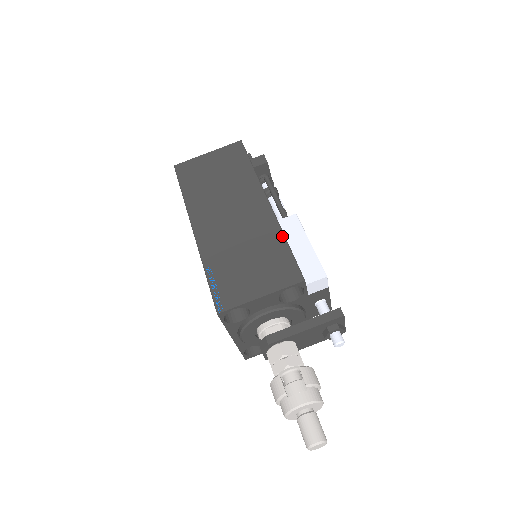
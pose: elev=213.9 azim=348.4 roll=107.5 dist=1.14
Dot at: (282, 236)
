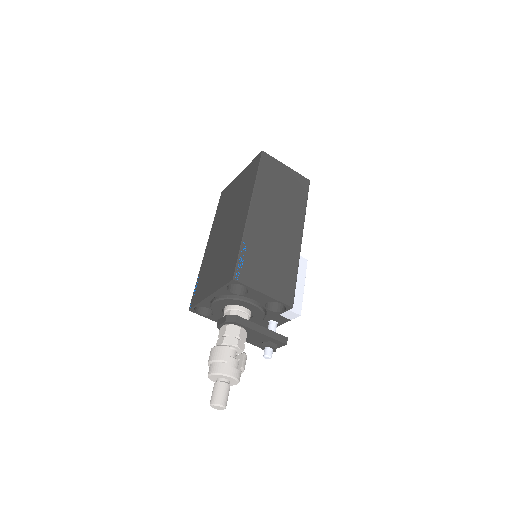
Dot at: (297, 268)
